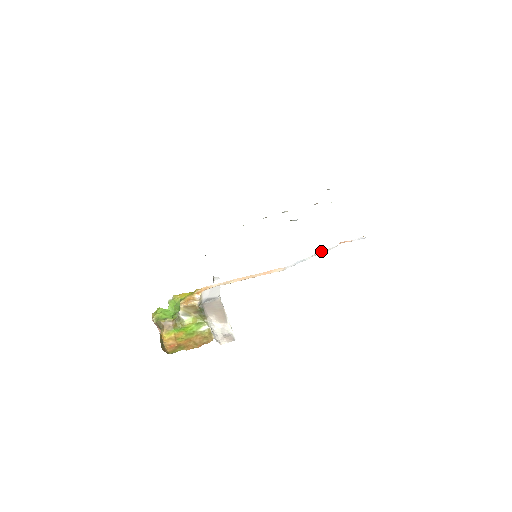
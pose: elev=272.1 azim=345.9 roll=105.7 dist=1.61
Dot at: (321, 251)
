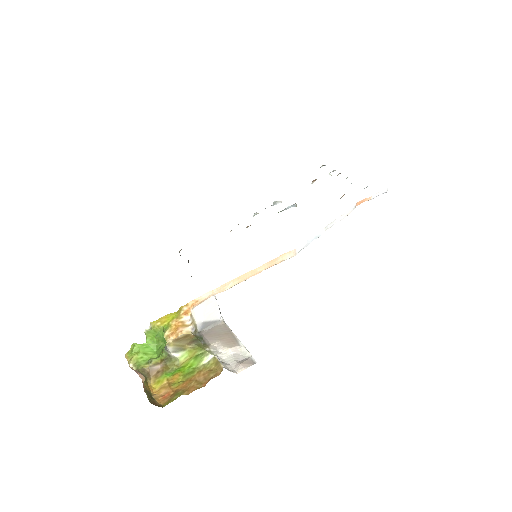
Dot at: (336, 219)
